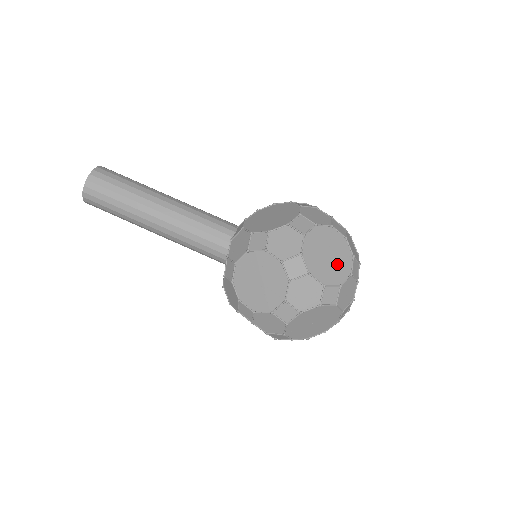
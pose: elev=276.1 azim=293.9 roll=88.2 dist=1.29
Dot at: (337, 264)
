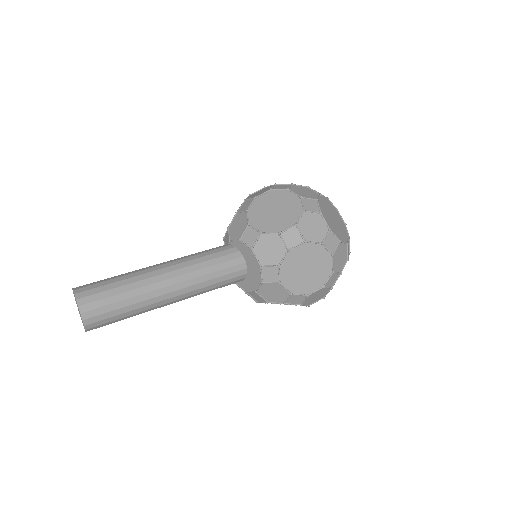
Dot at: occluded
